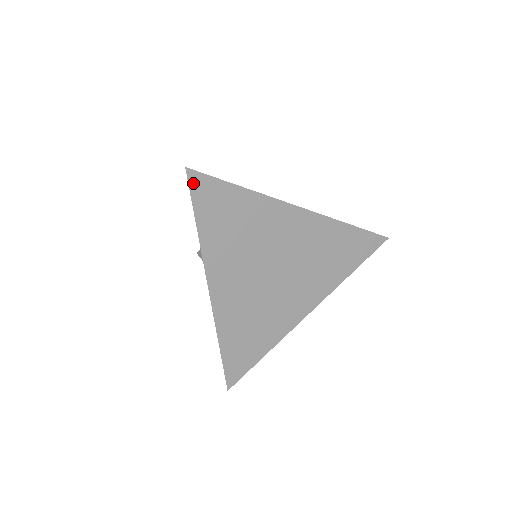
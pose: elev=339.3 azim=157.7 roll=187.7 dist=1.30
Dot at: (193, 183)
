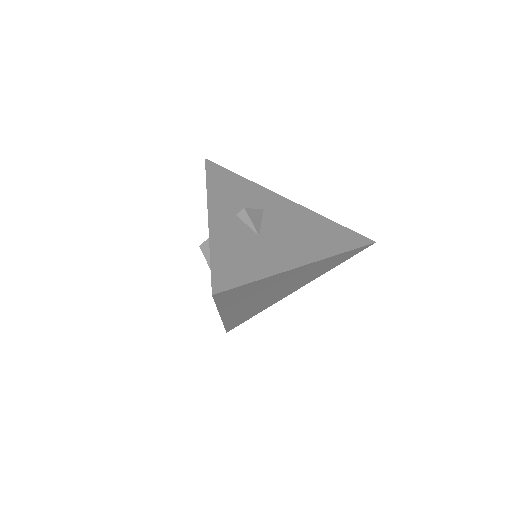
Dot at: (217, 296)
